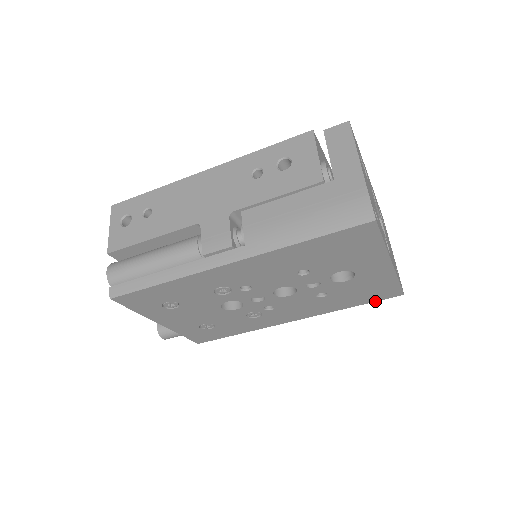
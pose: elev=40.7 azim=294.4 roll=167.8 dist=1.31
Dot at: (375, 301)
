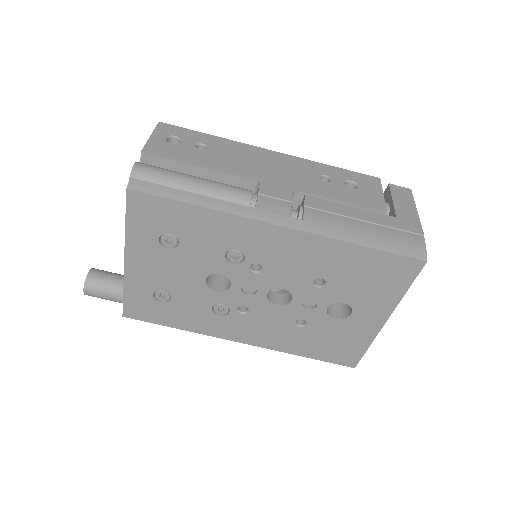
Dot at: (327, 361)
